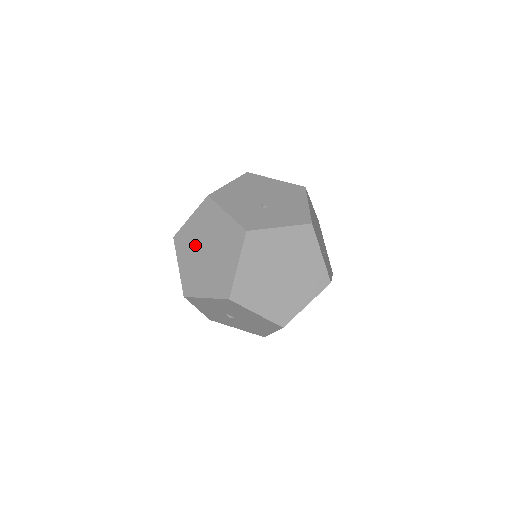
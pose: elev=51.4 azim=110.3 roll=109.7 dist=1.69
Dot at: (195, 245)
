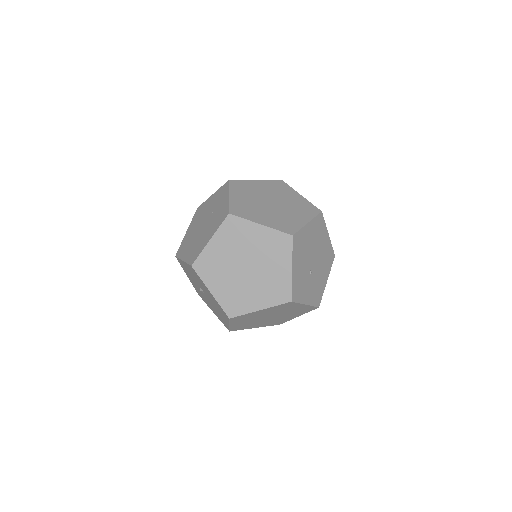
Dot at: (242, 249)
